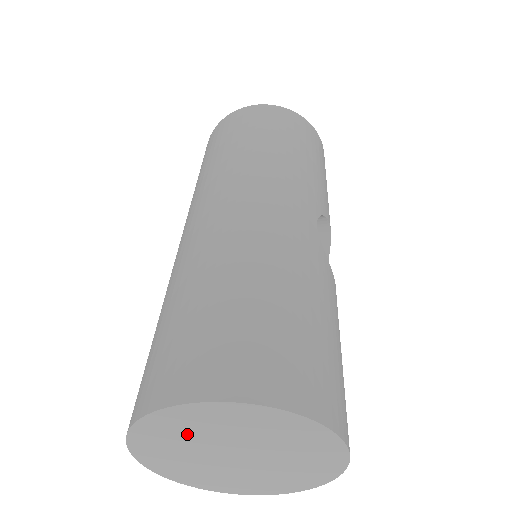
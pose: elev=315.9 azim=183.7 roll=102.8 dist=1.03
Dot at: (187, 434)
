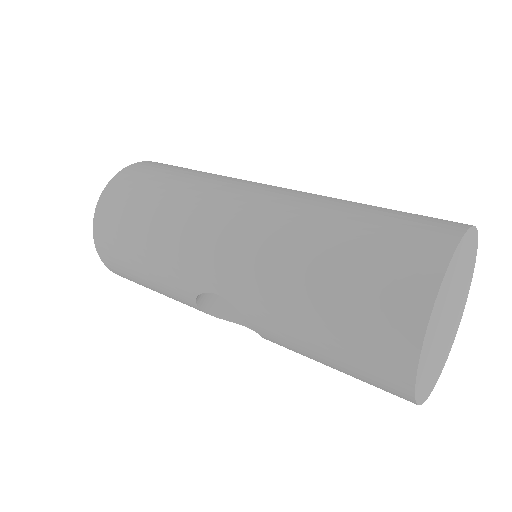
Dot at: (437, 323)
